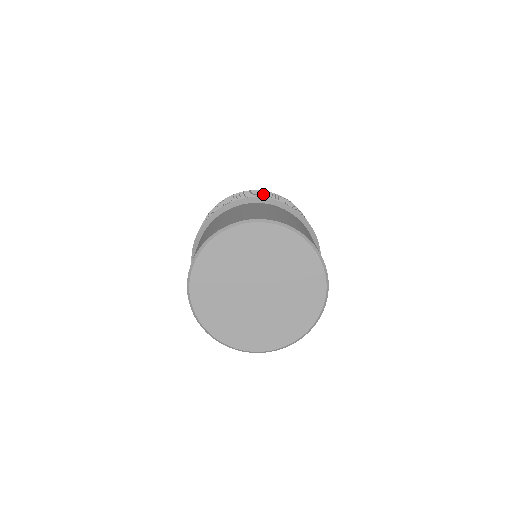
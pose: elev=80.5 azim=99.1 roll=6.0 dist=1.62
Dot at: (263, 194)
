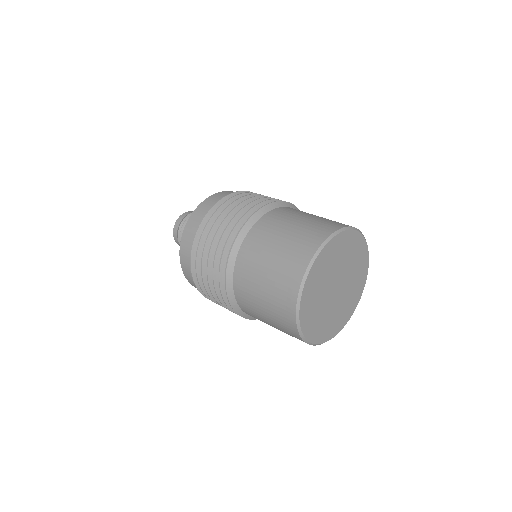
Dot at: (226, 217)
